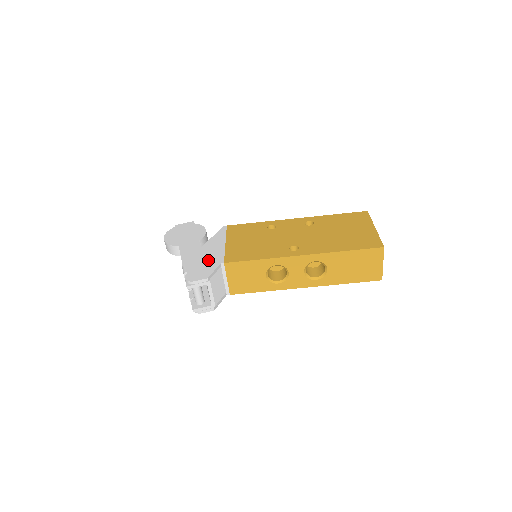
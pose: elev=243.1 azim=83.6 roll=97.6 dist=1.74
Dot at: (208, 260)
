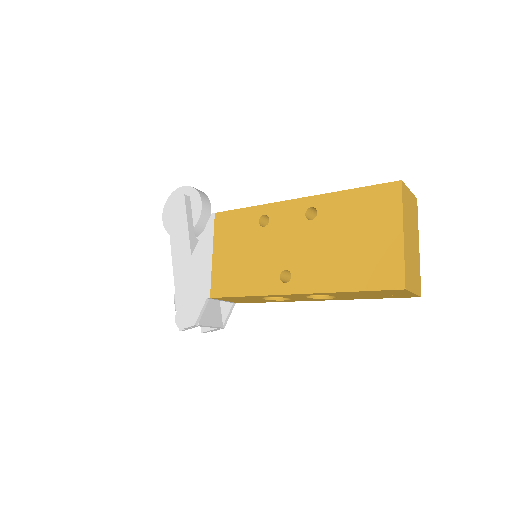
Dot at: (195, 290)
